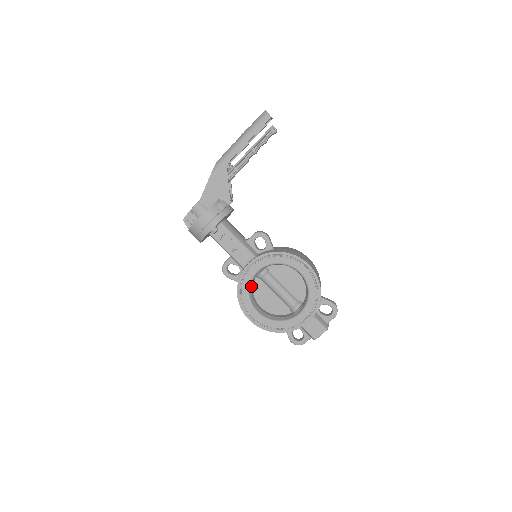
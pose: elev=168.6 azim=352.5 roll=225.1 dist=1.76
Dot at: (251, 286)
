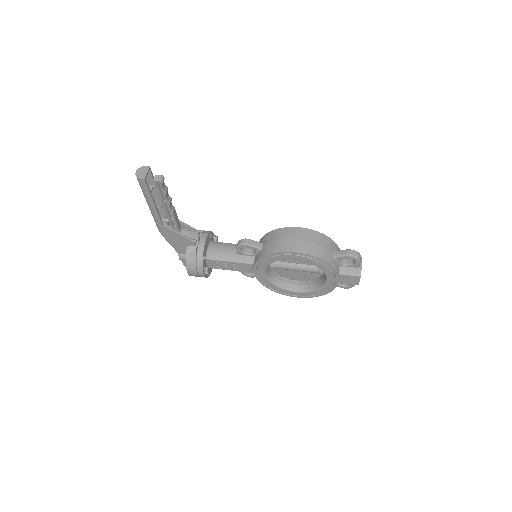
Dot at: (273, 278)
